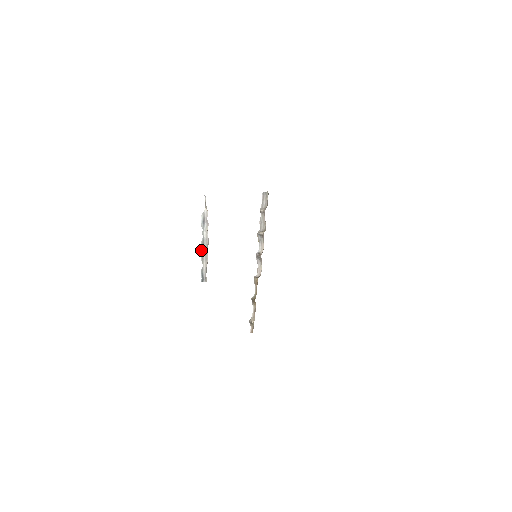
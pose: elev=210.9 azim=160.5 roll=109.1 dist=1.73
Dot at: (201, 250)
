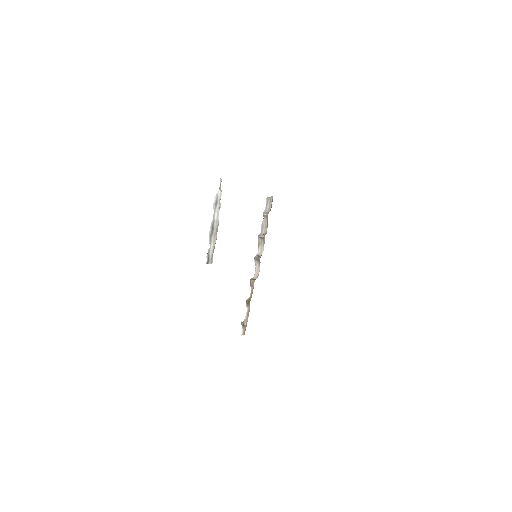
Dot at: (210, 231)
